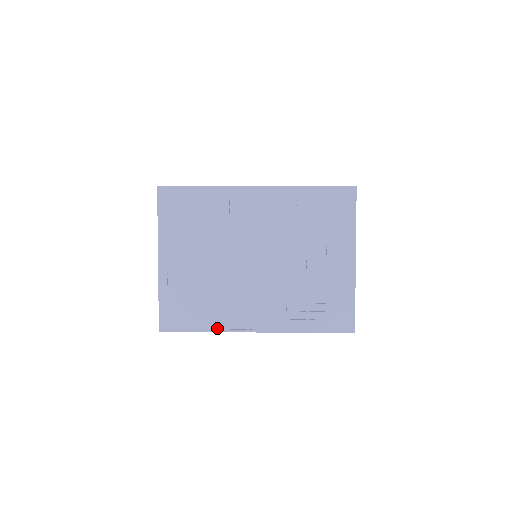
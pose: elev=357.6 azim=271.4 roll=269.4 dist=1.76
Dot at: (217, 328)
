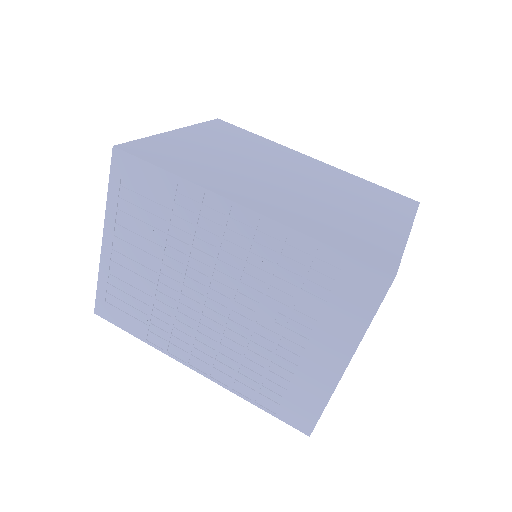
Dot at: (154, 343)
